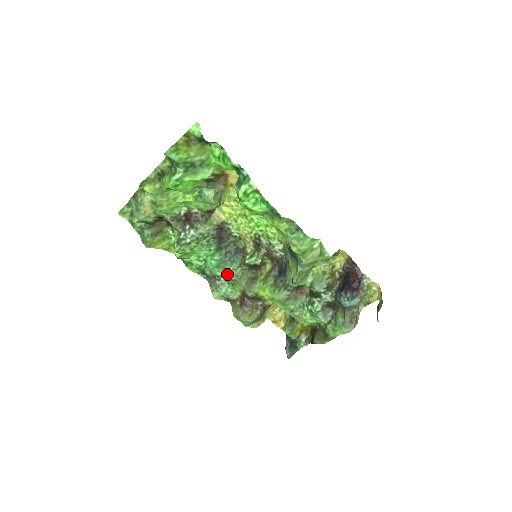
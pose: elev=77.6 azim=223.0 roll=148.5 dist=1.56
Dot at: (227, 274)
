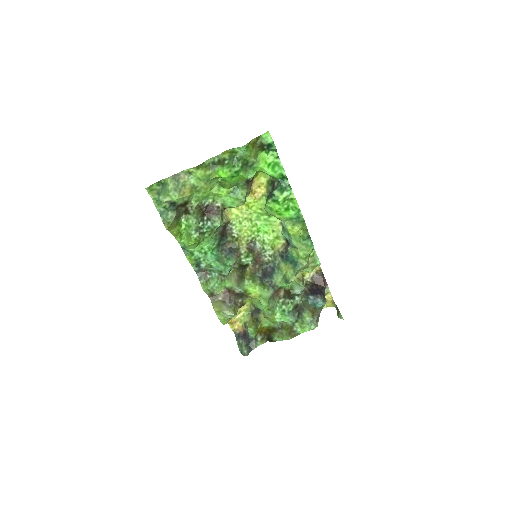
Dot at: (225, 269)
